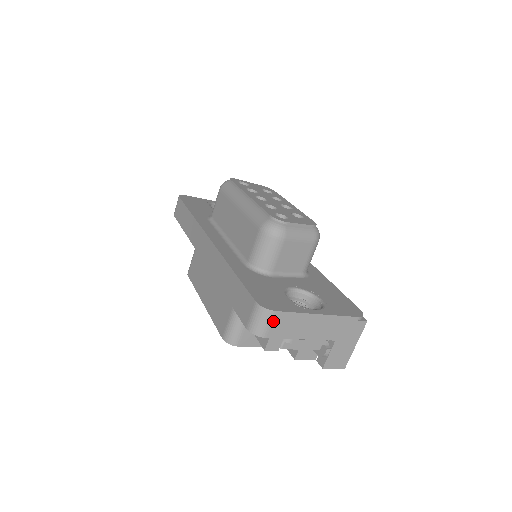
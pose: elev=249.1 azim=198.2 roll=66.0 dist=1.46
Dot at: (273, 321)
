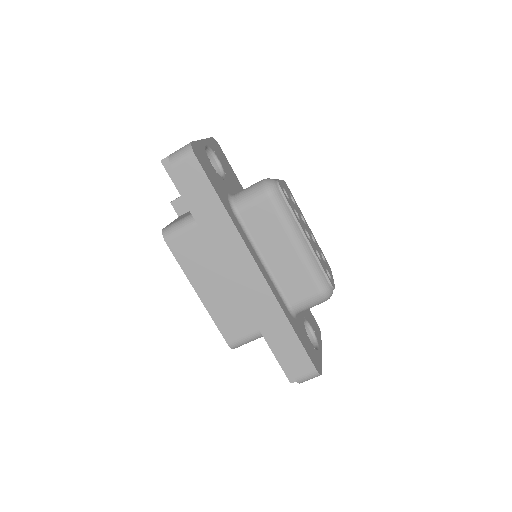
Dot at: occluded
